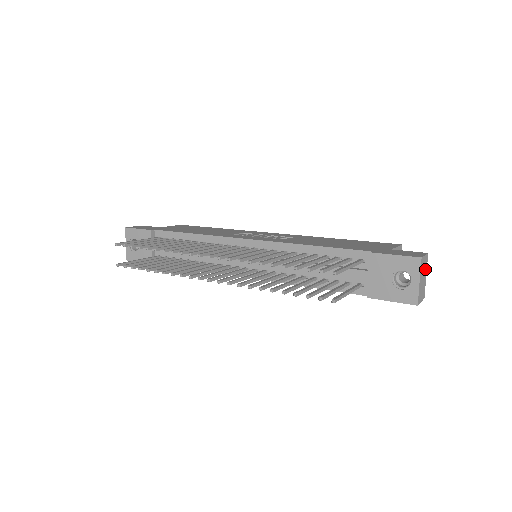
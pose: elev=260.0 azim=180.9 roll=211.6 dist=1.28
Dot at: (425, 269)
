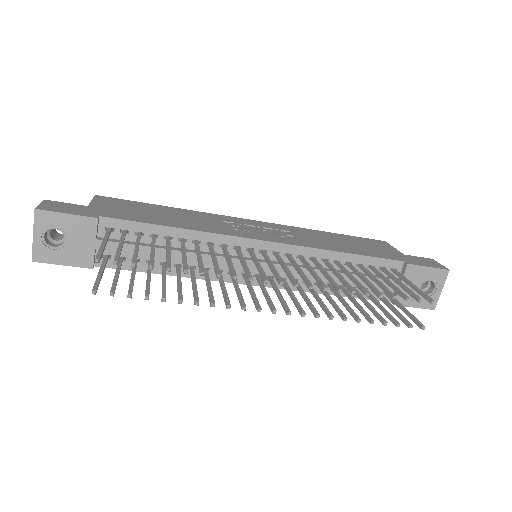
Dot at: occluded
